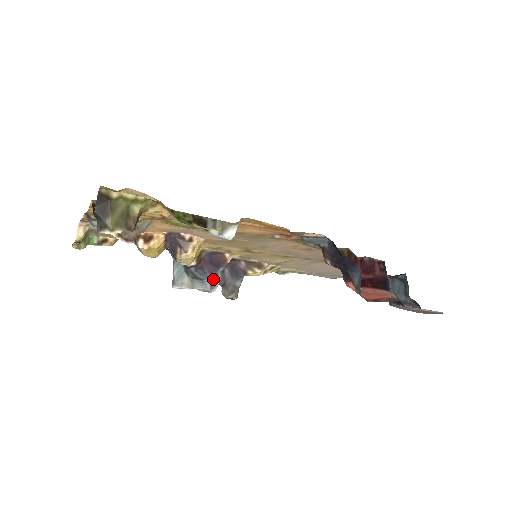
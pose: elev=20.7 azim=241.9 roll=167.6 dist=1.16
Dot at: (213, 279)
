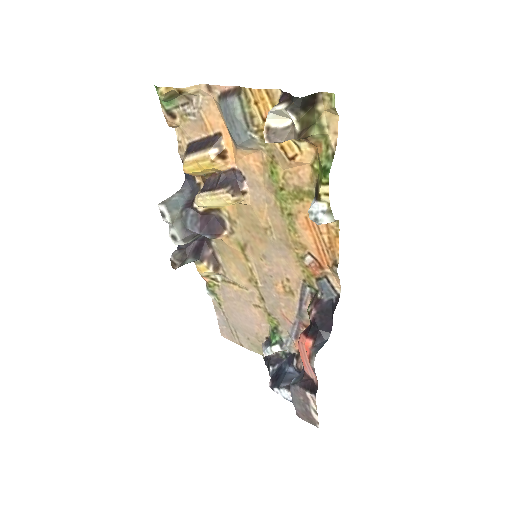
Dot at: (191, 236)
